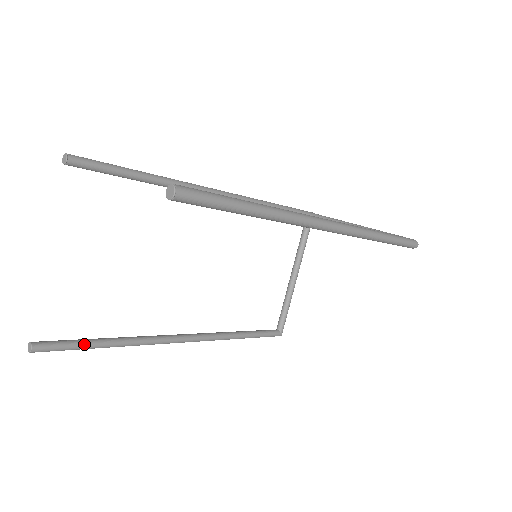
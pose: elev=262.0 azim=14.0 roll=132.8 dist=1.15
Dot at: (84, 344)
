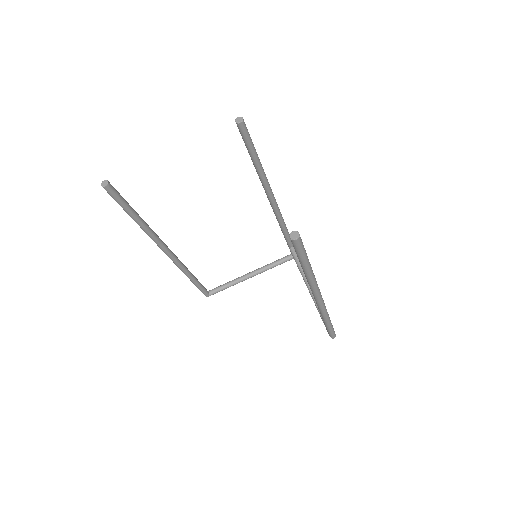
Dot at: (128, 208)
